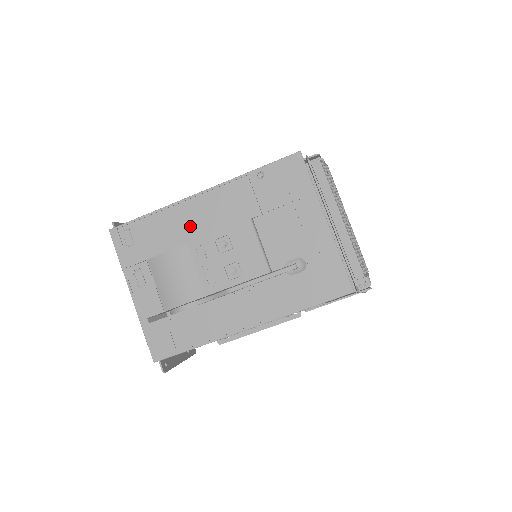
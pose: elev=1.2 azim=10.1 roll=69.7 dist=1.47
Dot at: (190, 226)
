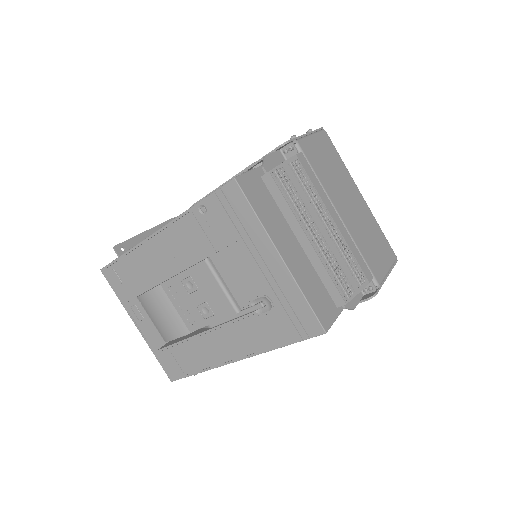
Dot at: (159, 266)
